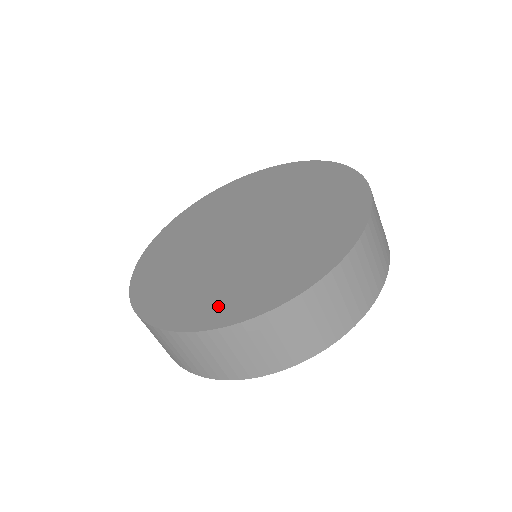
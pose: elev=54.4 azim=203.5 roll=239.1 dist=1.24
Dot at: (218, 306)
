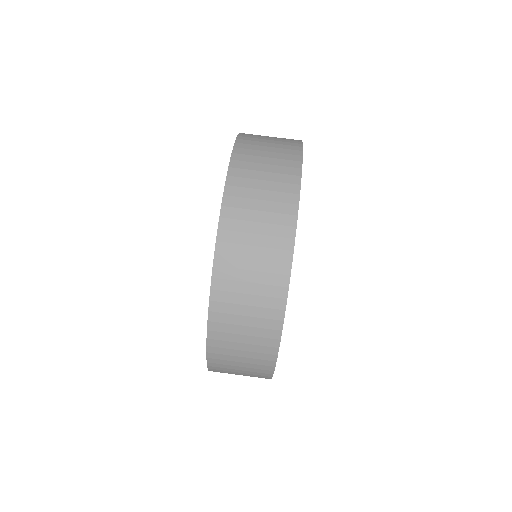
Dot at: occluded
